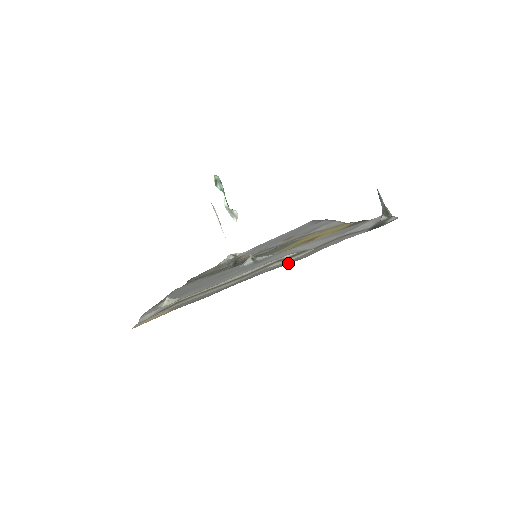
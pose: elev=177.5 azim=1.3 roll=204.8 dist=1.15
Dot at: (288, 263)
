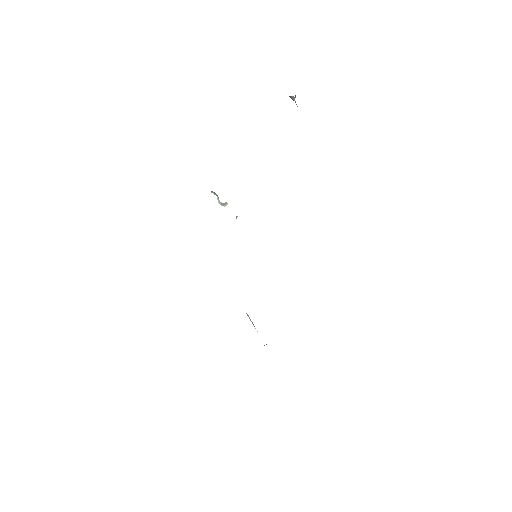
Dot at: occluded
